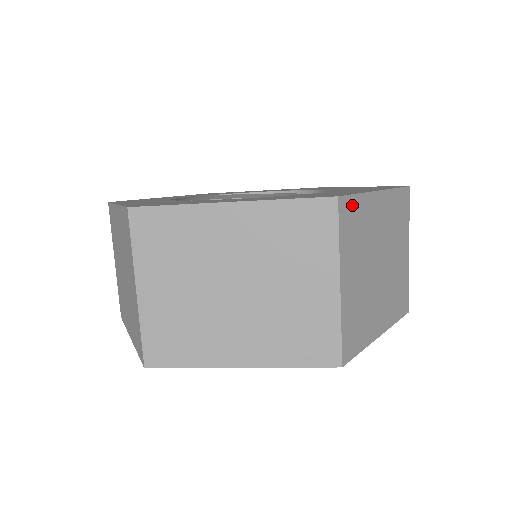
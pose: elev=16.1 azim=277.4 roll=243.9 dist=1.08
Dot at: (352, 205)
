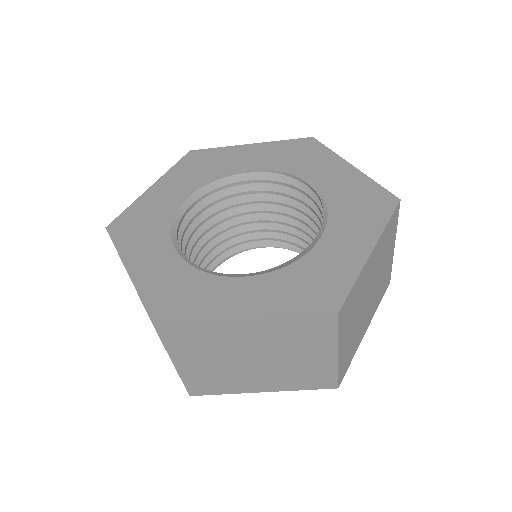
Dot at: (349, 299)
